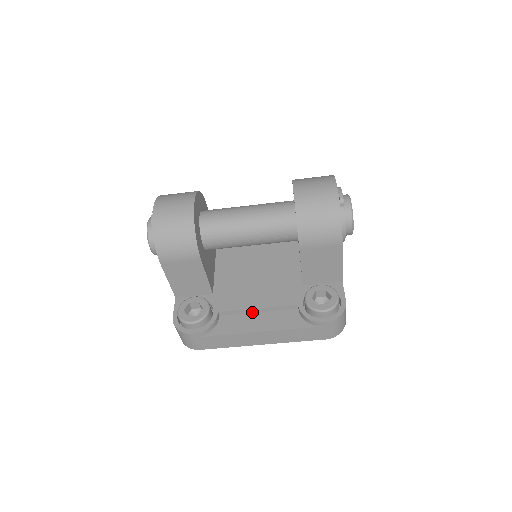
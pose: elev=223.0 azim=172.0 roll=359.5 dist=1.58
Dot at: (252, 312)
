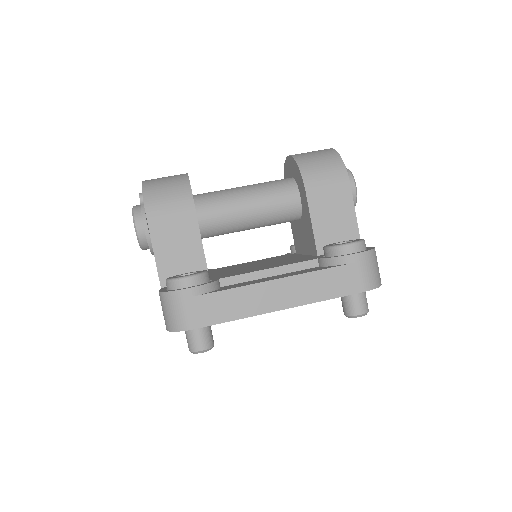
Dot at: (262, 277)
